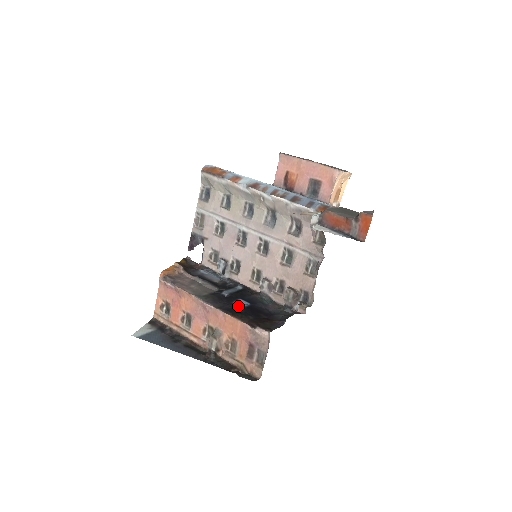
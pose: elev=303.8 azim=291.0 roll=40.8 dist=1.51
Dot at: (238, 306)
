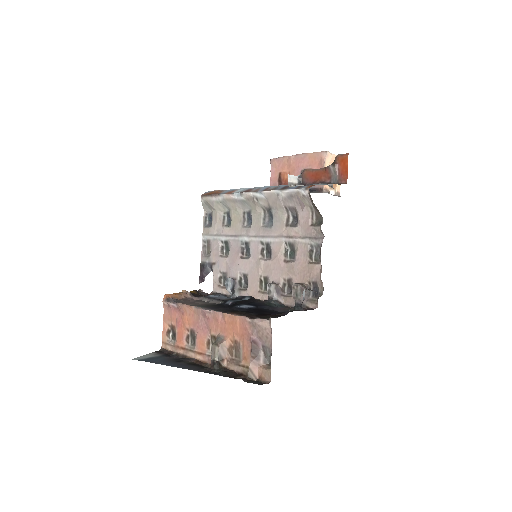
Dot at: (240, 308)
